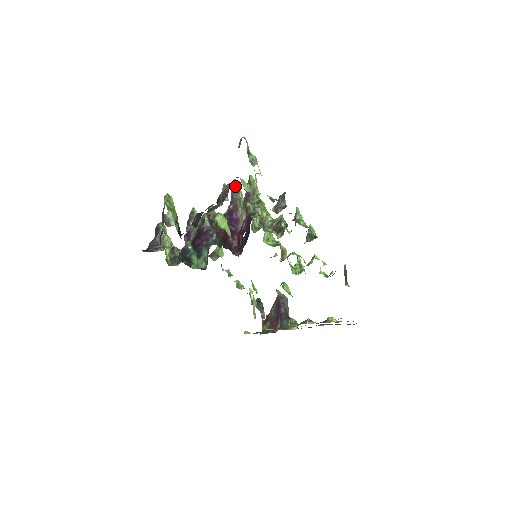
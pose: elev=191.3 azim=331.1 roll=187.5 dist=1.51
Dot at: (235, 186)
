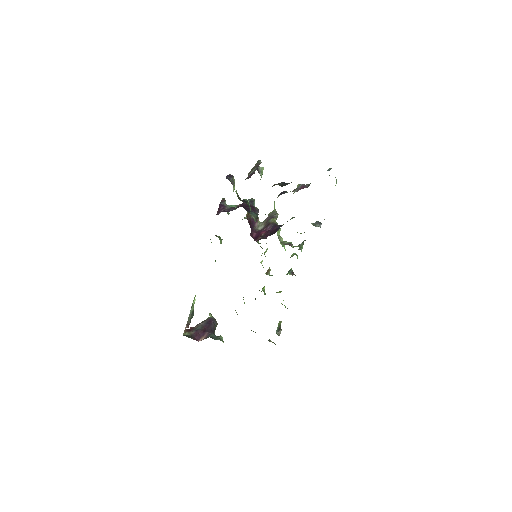
Dot at: occluded
